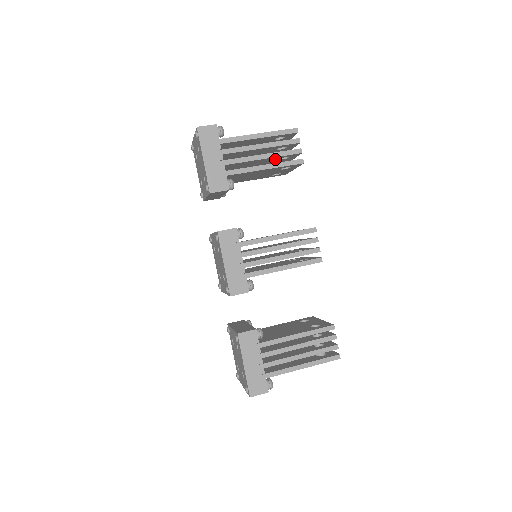
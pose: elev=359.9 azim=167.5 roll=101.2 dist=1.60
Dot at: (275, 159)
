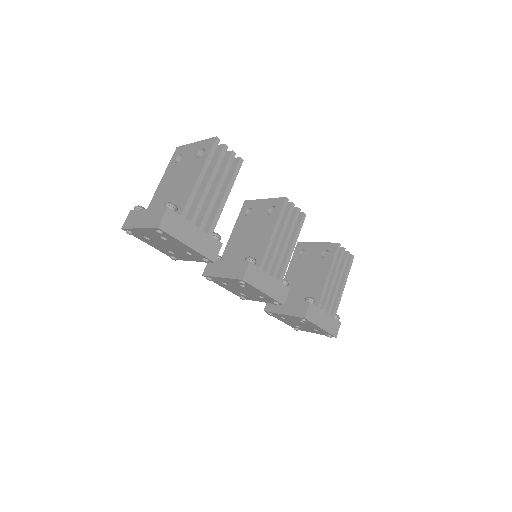
Dot at: occluded
